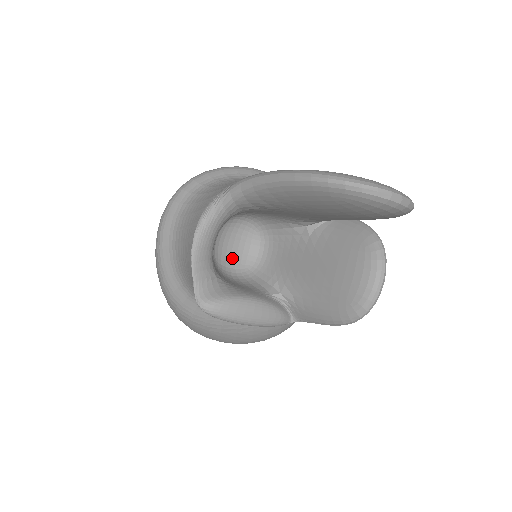
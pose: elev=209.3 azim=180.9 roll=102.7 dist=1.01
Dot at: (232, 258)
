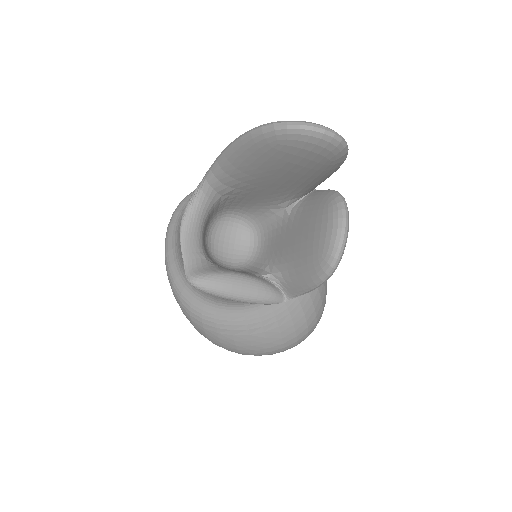
Dot at: (229, 254)
